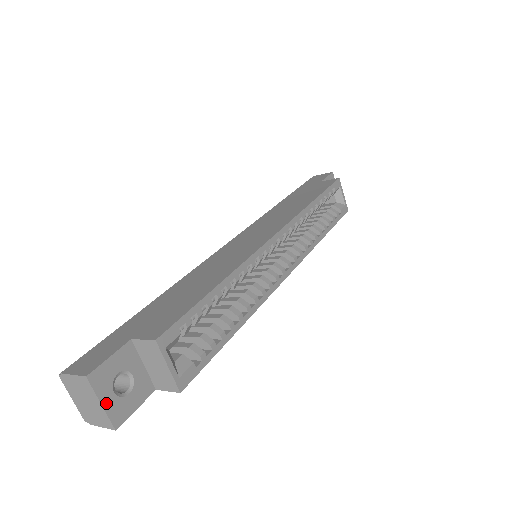
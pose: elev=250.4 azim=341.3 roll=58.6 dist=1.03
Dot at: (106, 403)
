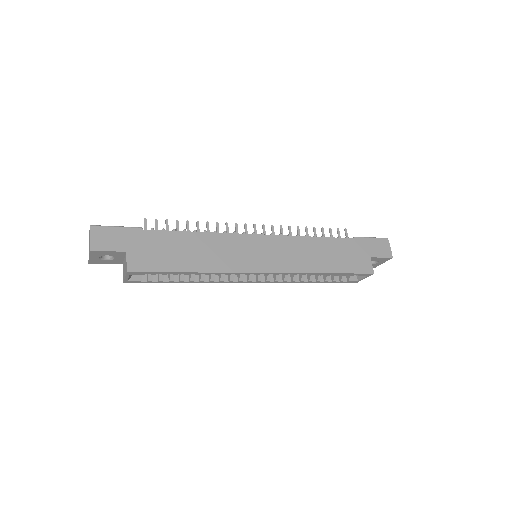
Dot at: (92, 258)
